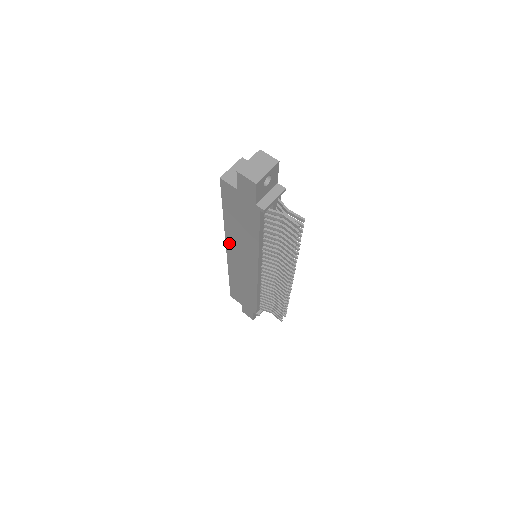
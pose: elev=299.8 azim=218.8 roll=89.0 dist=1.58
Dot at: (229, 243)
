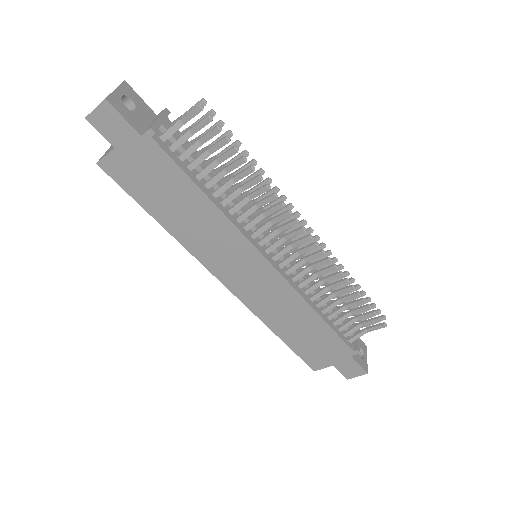
Dot at: (209, 264)
